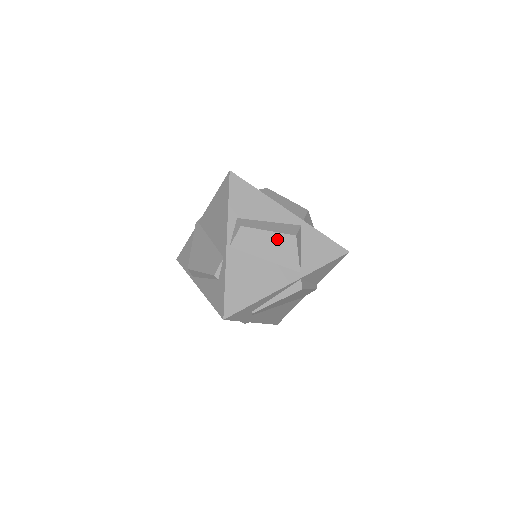
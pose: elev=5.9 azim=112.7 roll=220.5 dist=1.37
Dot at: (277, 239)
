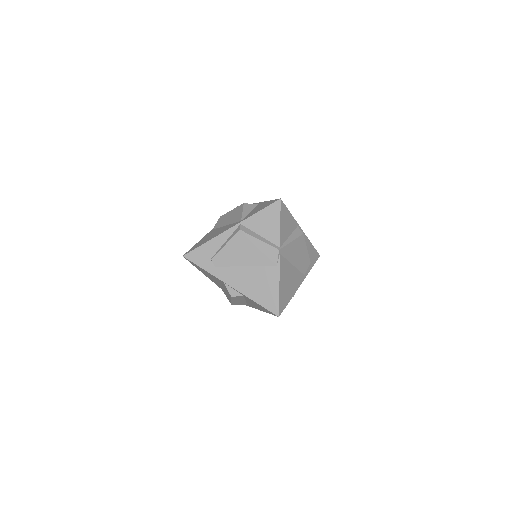
Dot at: (234, 211)
